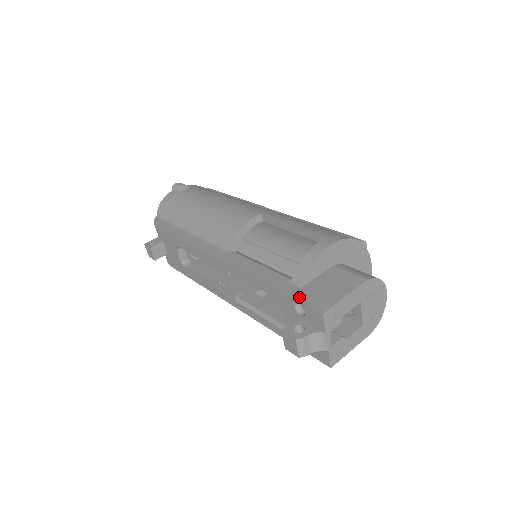
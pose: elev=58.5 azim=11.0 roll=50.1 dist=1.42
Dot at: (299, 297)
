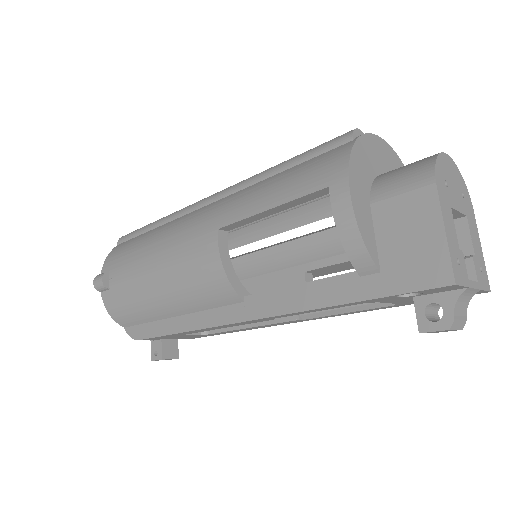
Dot at: (397, 288)
